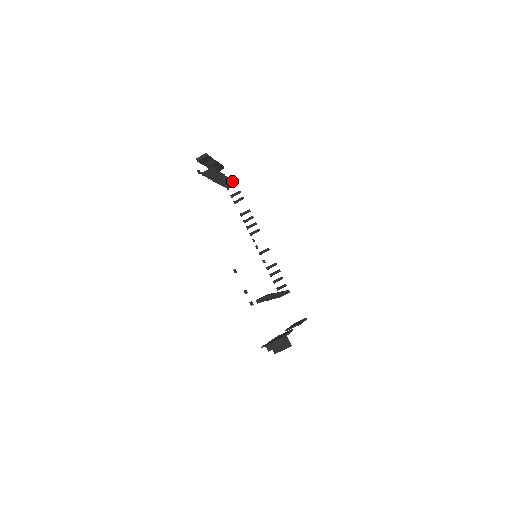
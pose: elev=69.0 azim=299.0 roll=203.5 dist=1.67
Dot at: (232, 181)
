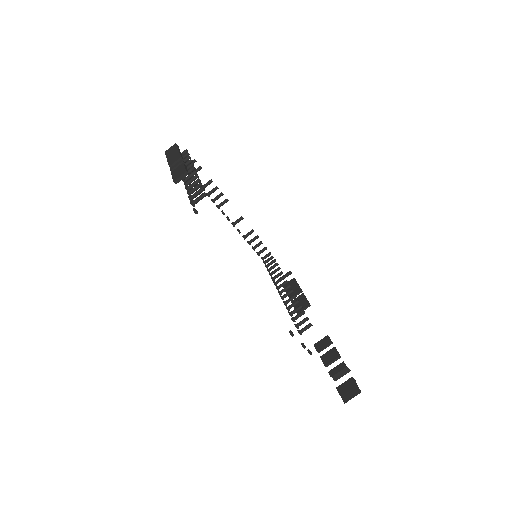
Dot at: (190, 158)
